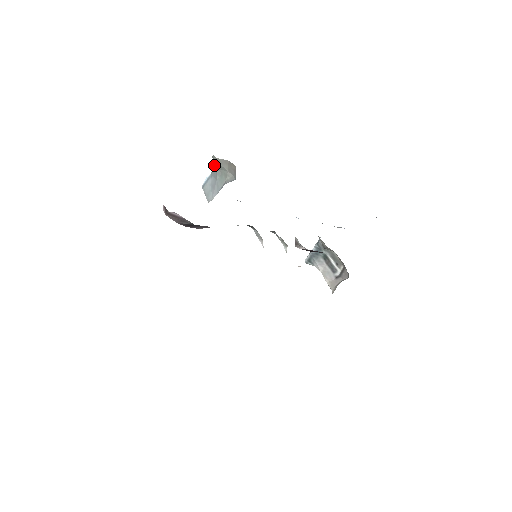
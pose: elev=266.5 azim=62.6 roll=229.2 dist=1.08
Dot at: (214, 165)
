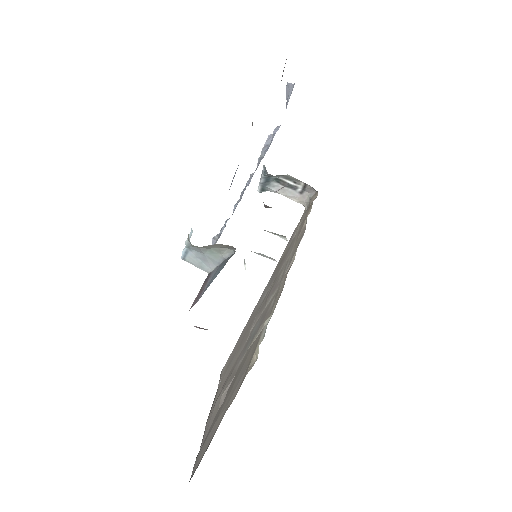
Dot at: occluded
